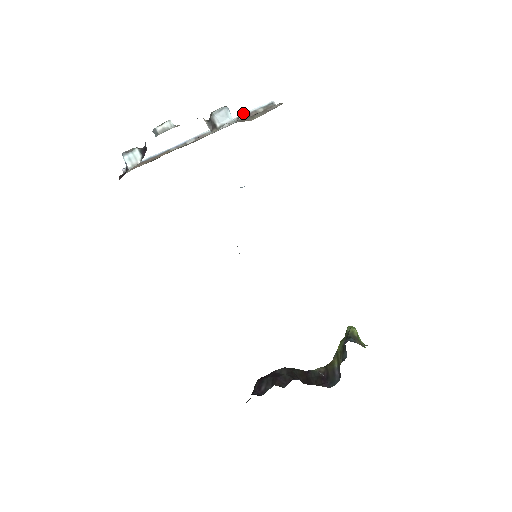
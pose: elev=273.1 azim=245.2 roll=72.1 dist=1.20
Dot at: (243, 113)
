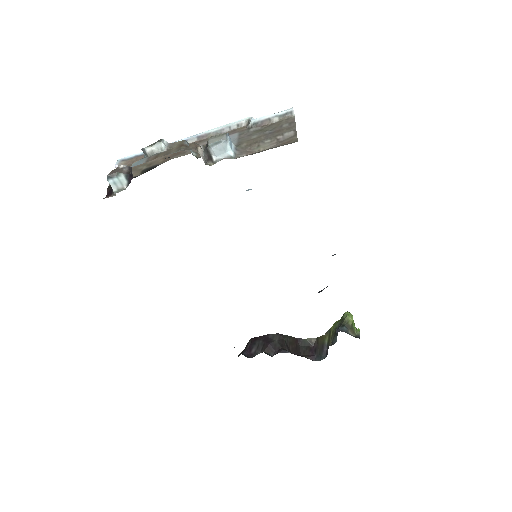
Dot at: (254, 119)
